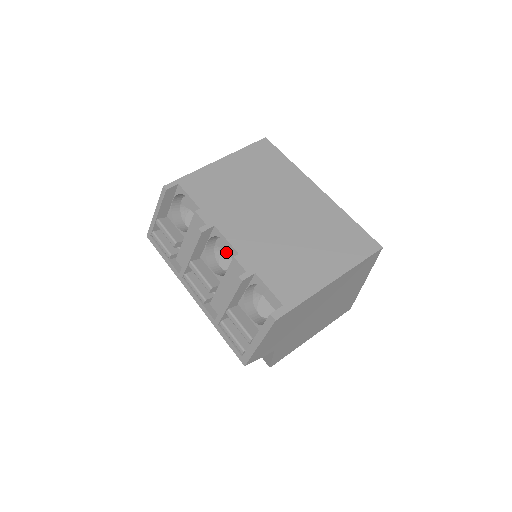
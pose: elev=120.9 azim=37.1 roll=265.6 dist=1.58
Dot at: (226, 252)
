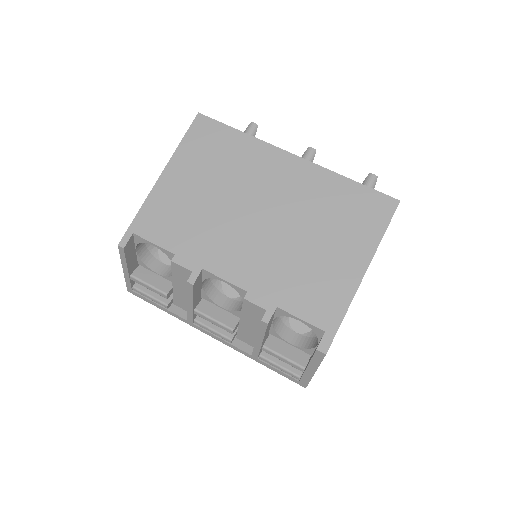
Dot at: occluded
